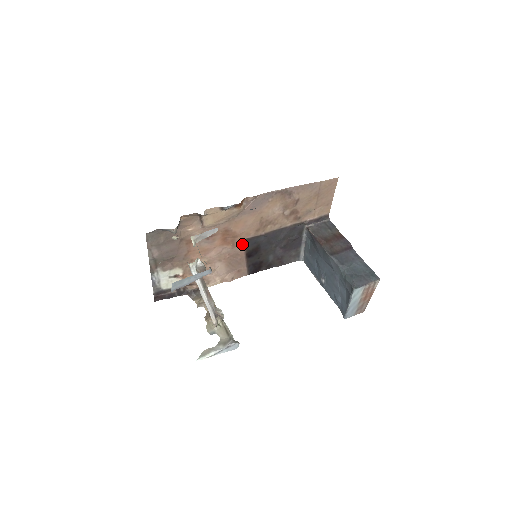
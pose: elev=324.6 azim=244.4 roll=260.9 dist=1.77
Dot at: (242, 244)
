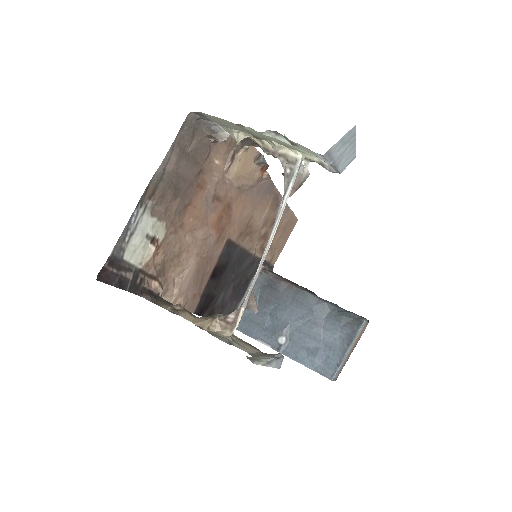
Dot at: (221, 246)
